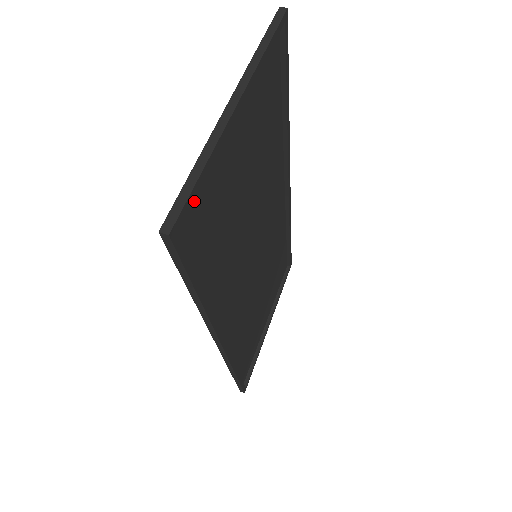
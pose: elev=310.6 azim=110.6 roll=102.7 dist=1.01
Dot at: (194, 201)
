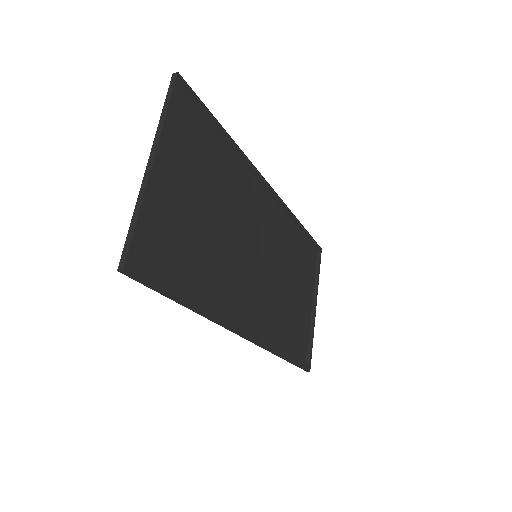
Dot at: (145, 240)
